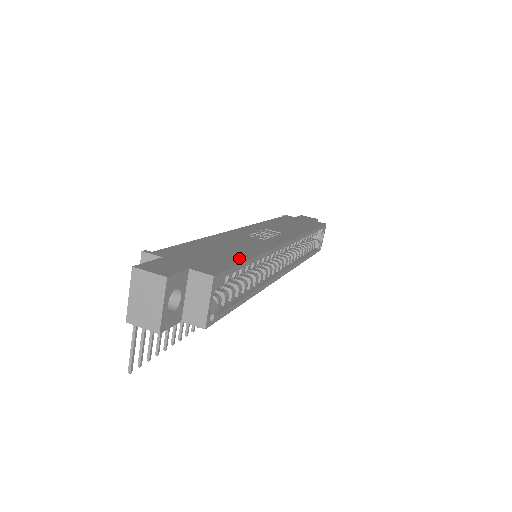
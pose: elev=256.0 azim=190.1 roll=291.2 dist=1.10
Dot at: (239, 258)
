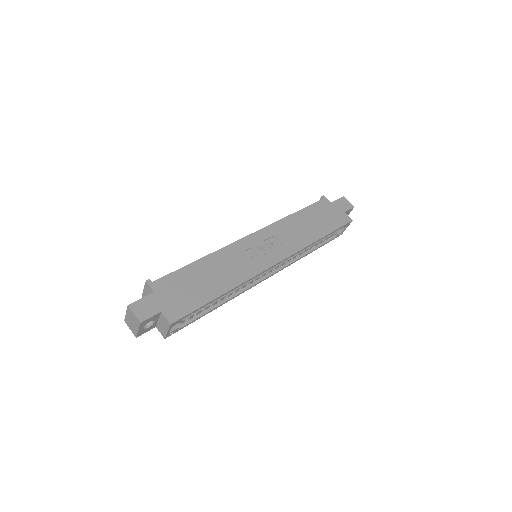
Dot at: (207, 297)
